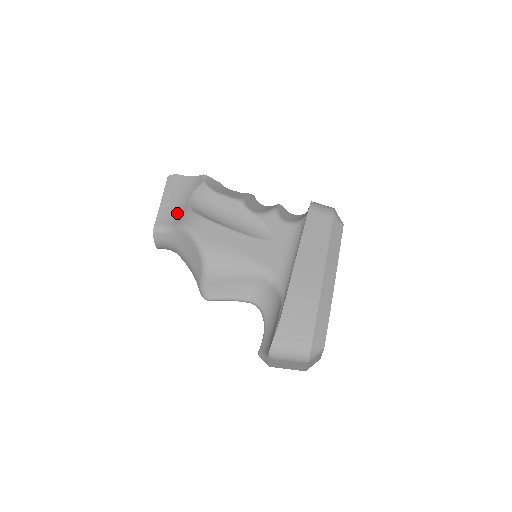
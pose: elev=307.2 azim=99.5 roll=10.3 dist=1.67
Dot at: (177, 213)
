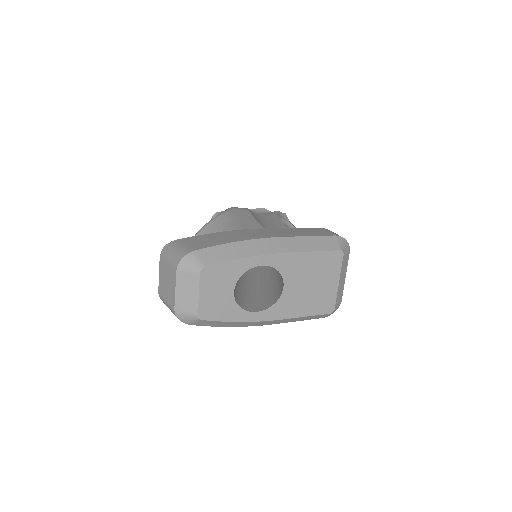
Dot at: occluded
